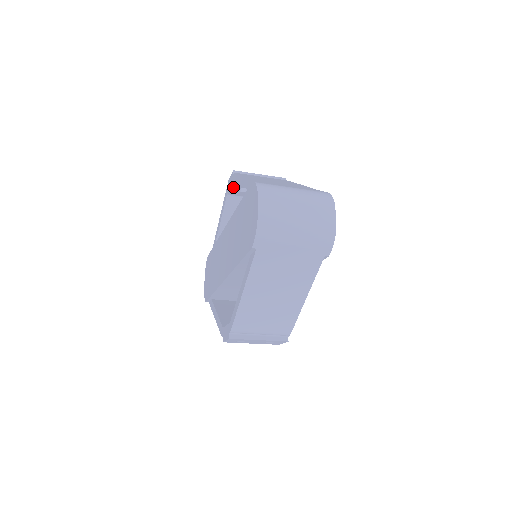
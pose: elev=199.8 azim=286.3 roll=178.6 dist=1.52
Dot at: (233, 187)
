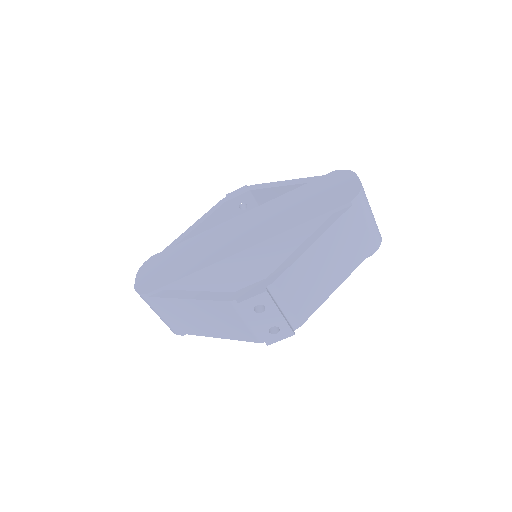
Dot at: (240, 197)
